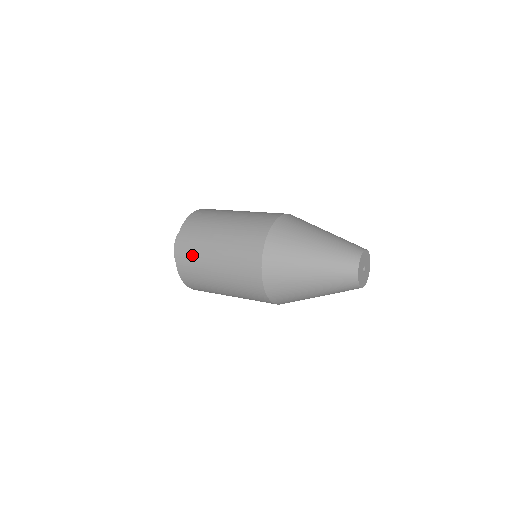
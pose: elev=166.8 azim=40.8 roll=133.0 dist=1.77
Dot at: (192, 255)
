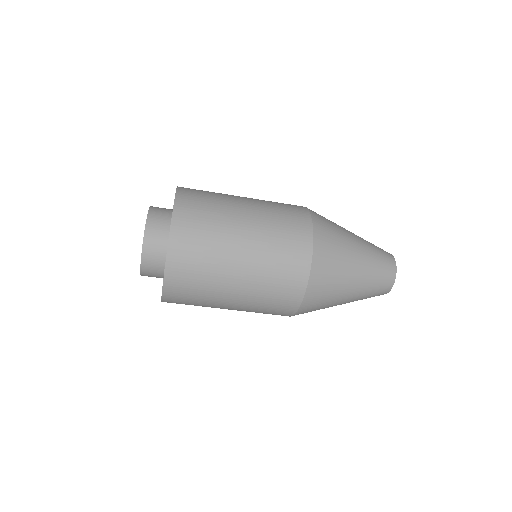
Dot at: (201, 241)
